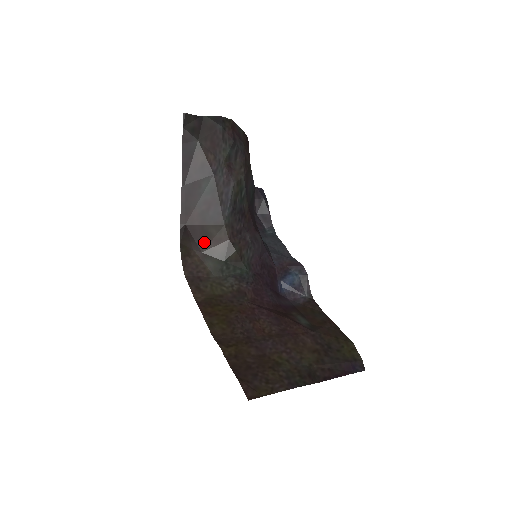
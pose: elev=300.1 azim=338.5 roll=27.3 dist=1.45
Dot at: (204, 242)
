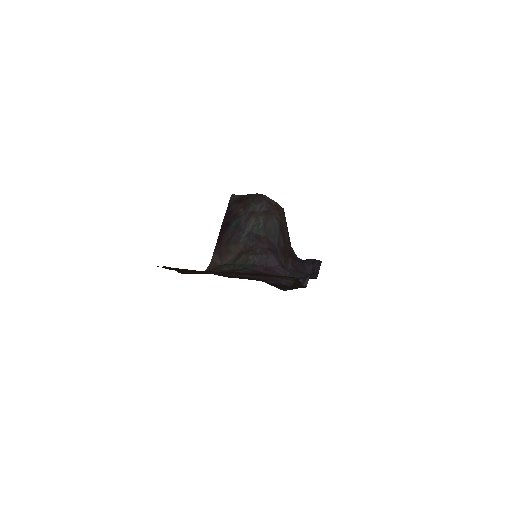
Dot at: (226, 257)
